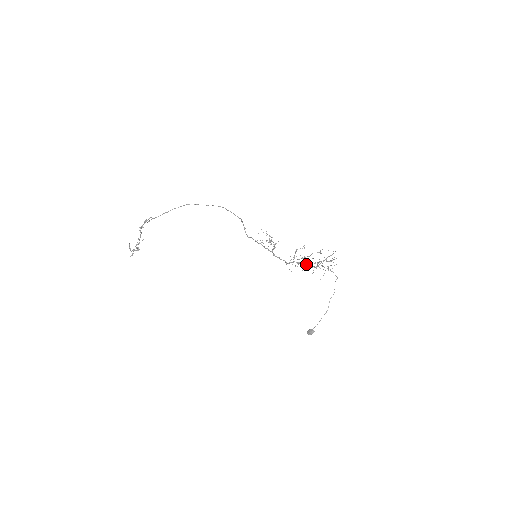
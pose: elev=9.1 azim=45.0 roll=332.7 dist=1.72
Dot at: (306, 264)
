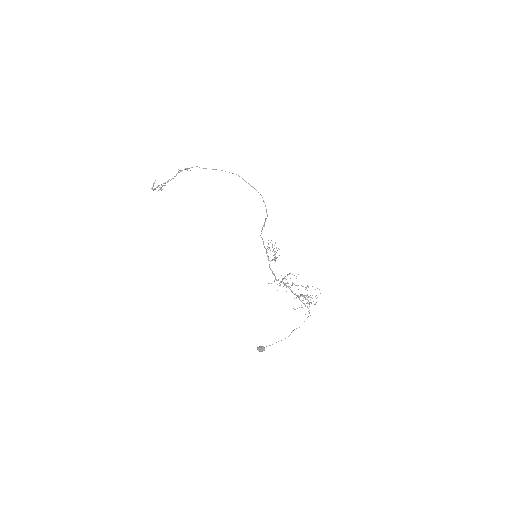
Dot at: occluded
